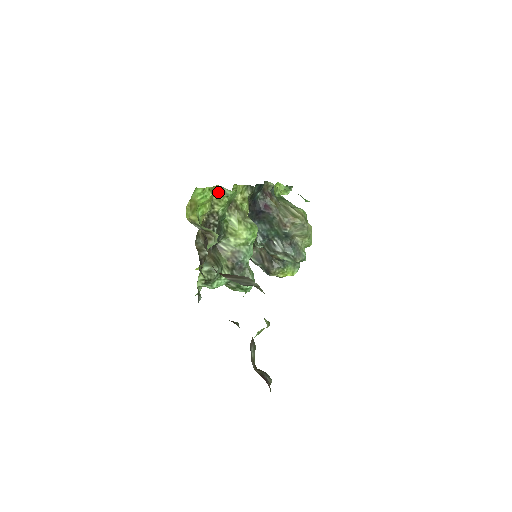
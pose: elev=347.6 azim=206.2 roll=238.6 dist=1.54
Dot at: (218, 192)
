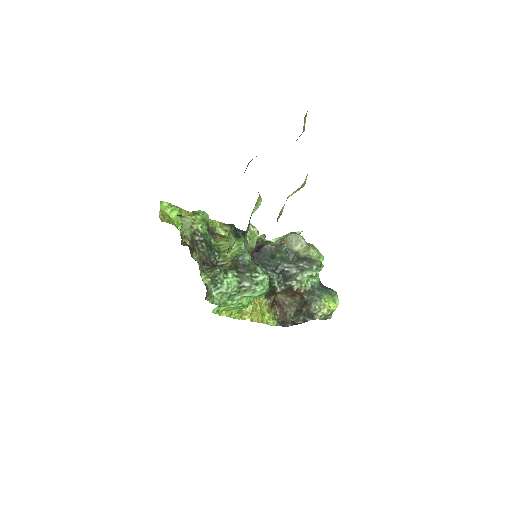
Dot at: (190, 215)
